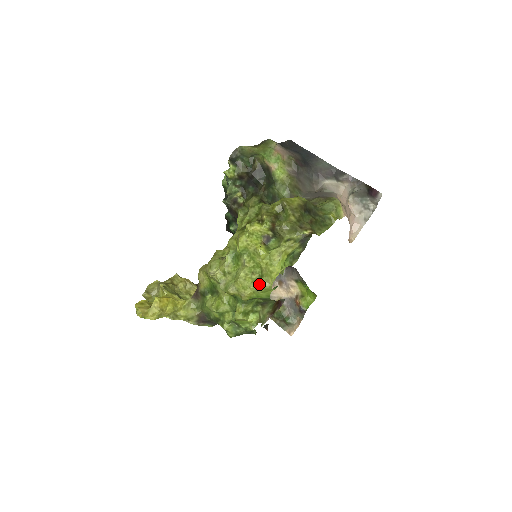
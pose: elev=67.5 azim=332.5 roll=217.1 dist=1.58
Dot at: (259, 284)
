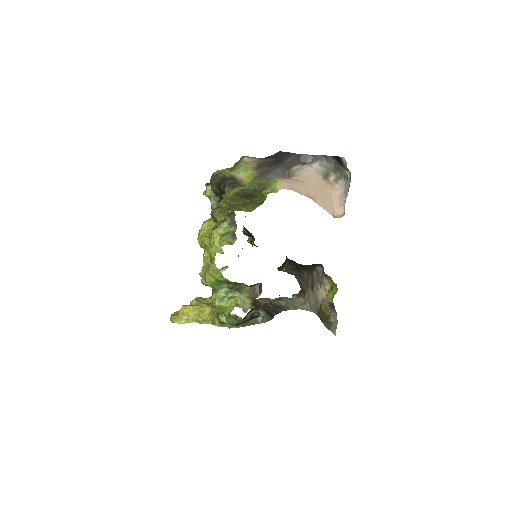
Dot at: (209, 267)
